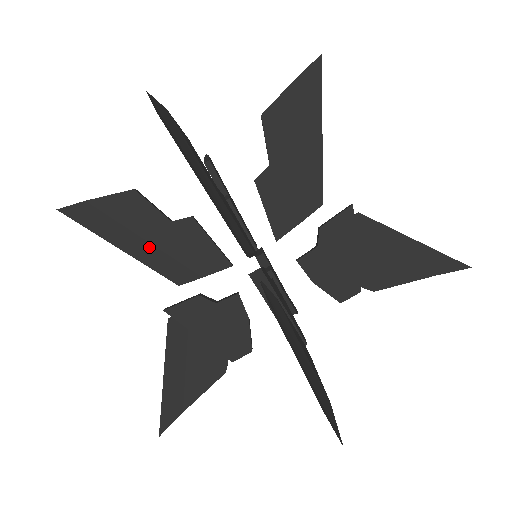
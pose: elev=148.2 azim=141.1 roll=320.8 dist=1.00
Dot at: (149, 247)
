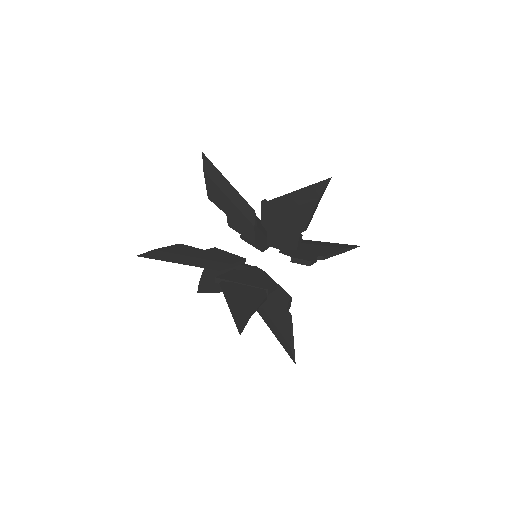
Dot at: (196, 259)
